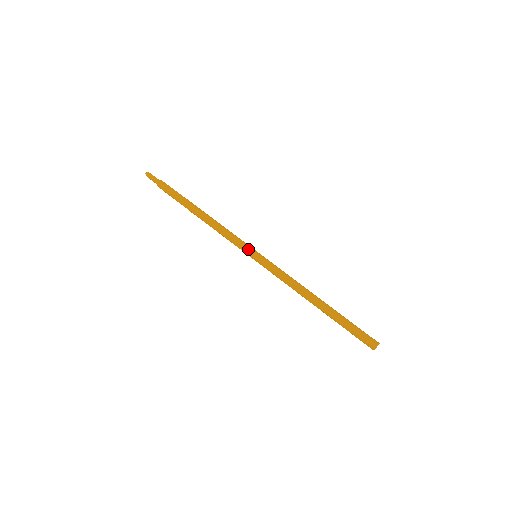
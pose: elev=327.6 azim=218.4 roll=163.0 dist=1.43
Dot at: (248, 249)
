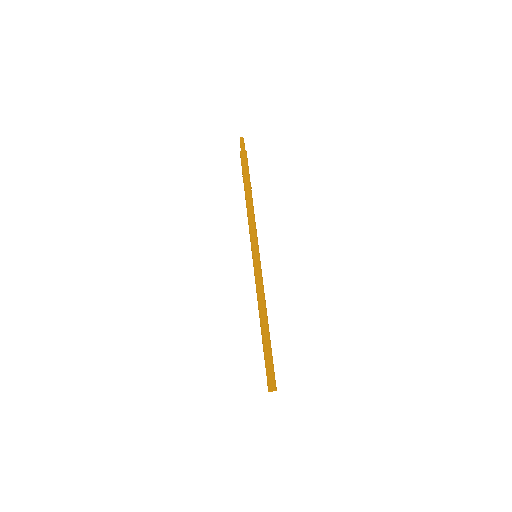
Dot at: (253, 247)
